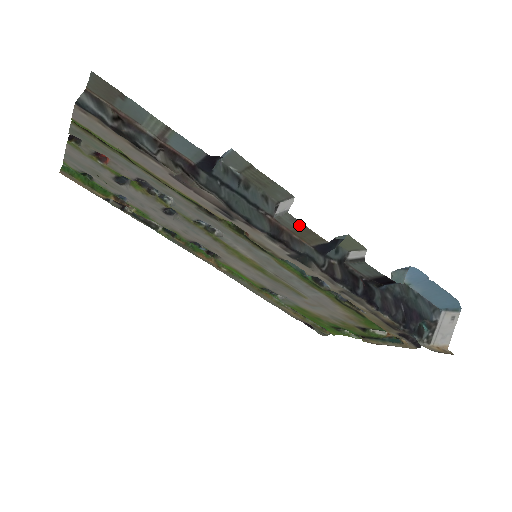
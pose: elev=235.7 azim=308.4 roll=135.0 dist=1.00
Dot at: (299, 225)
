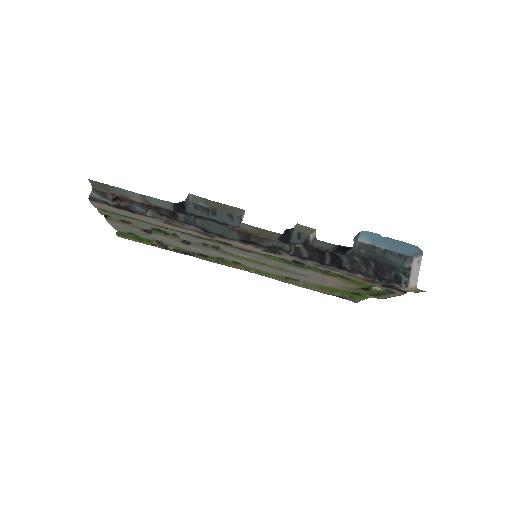
Dot at: (256, 228)
